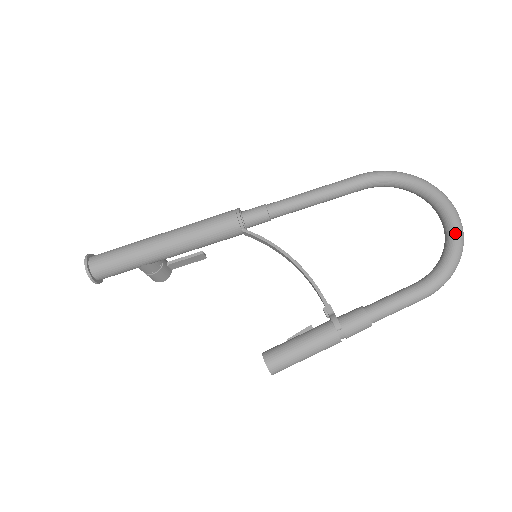
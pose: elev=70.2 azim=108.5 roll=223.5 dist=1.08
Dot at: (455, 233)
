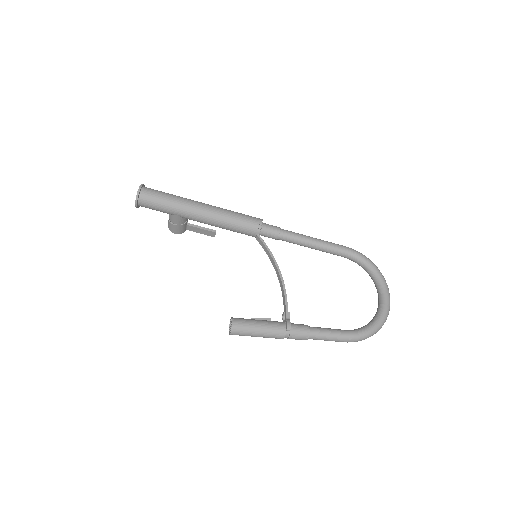
Dot at: (383, 315)
